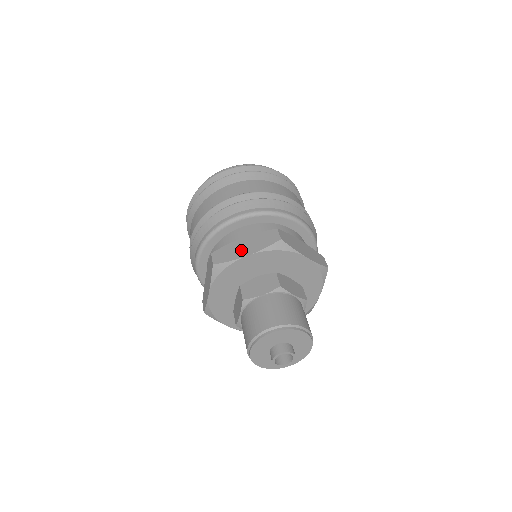
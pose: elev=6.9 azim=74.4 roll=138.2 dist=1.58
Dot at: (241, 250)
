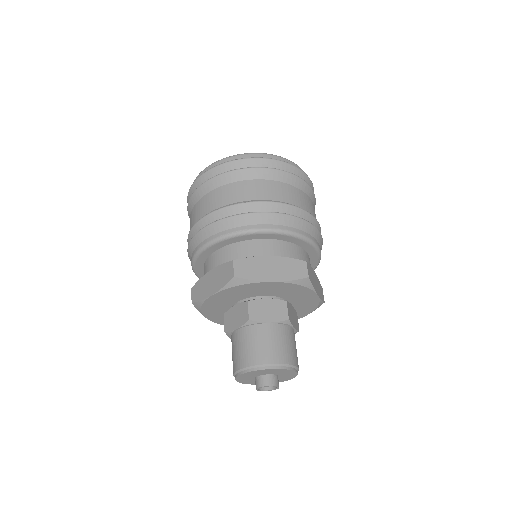
Dot at: (266, 271)
